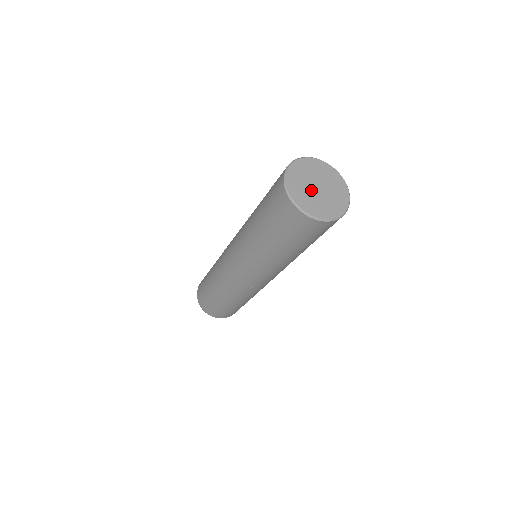
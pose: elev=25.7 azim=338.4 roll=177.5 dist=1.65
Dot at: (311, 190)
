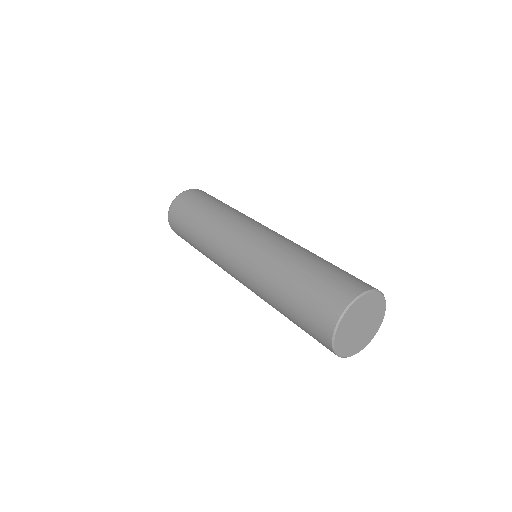
Dot at: (355, 333)
